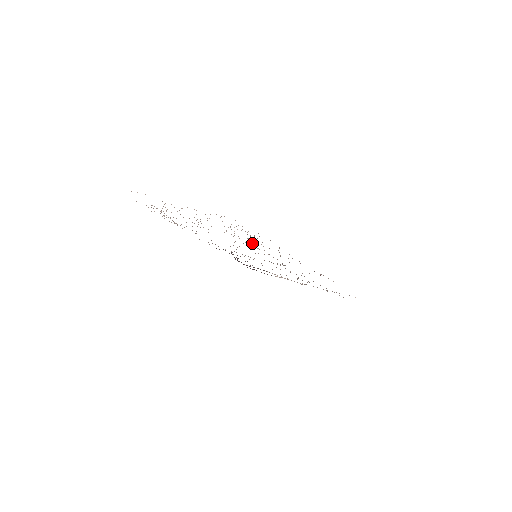
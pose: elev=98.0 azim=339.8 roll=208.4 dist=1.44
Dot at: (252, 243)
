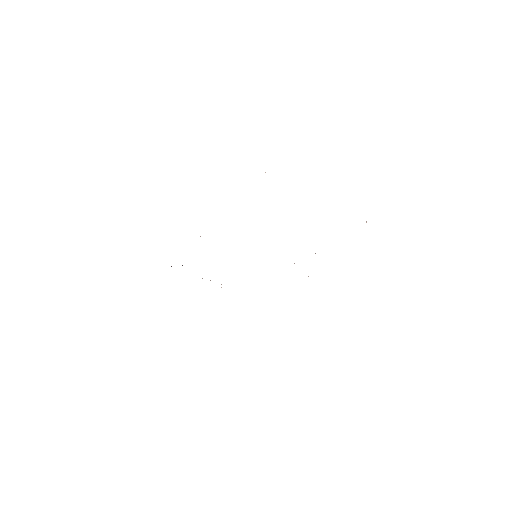
Dot at: occluded
